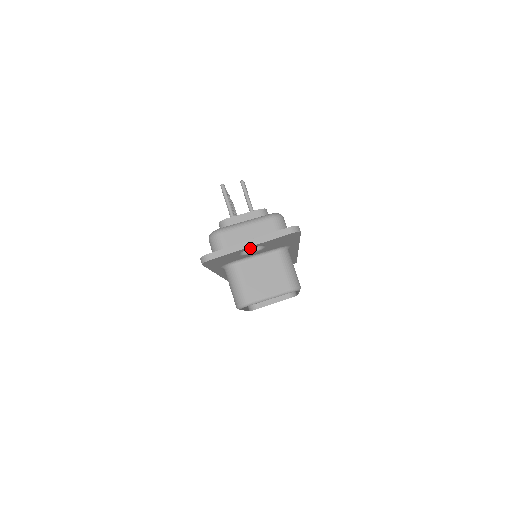
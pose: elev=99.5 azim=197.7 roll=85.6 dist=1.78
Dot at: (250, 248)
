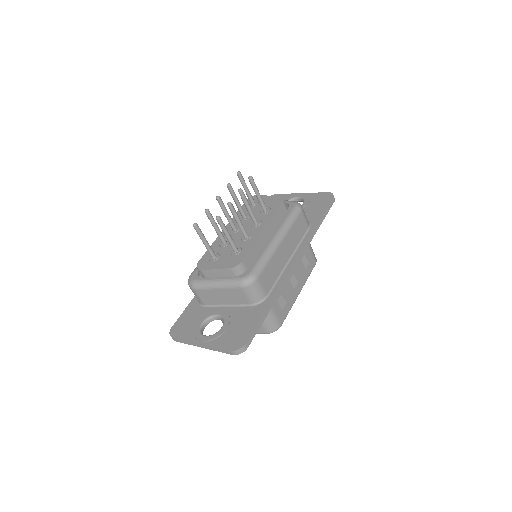
Dot at: occluded
